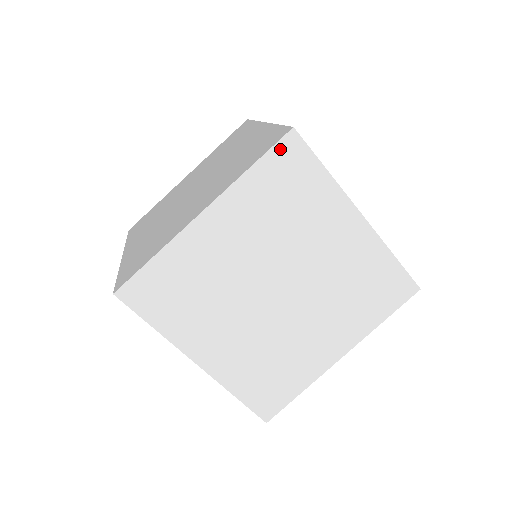
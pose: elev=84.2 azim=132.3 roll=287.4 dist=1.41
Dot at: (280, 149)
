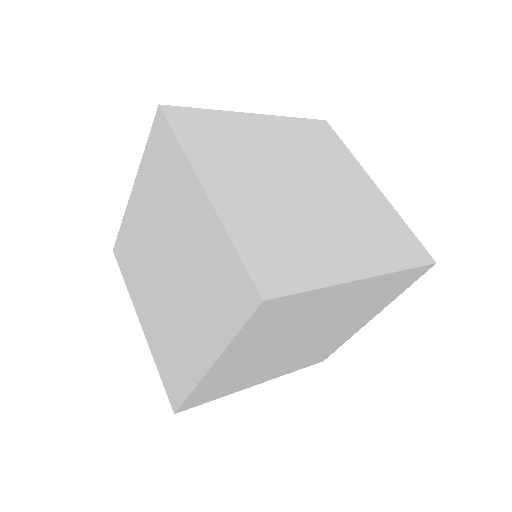
Dot at: (258, 314)
